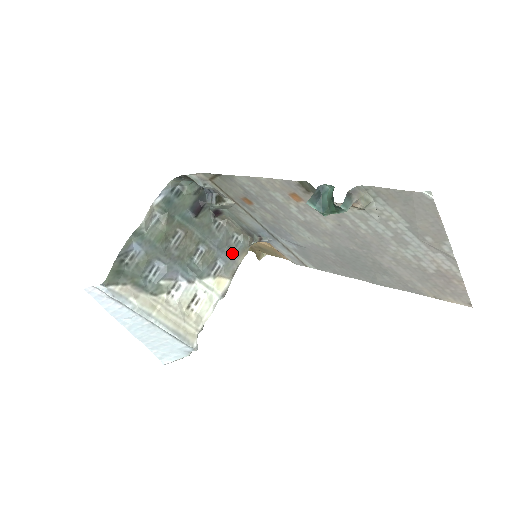
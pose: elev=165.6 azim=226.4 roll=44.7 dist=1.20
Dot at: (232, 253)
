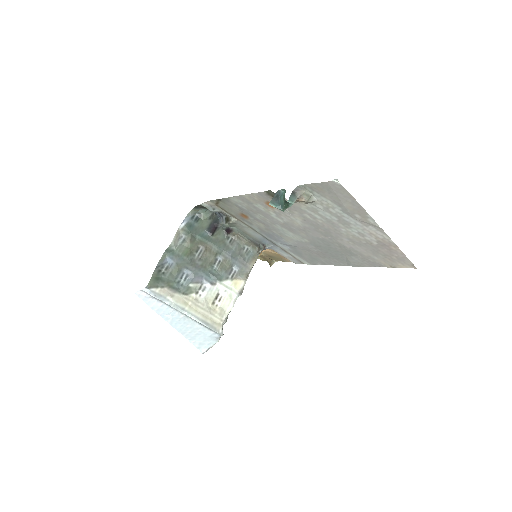
Dot at: (244, 260)
